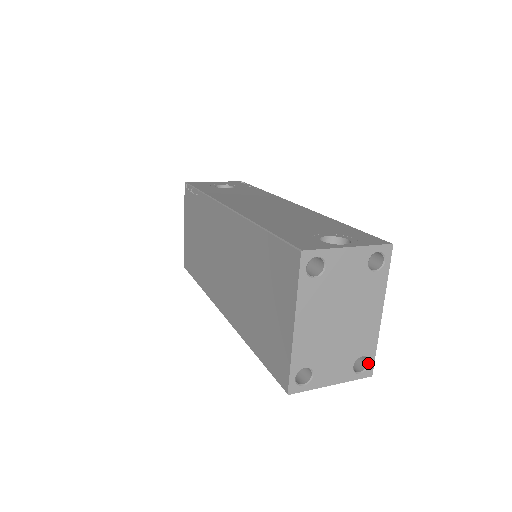
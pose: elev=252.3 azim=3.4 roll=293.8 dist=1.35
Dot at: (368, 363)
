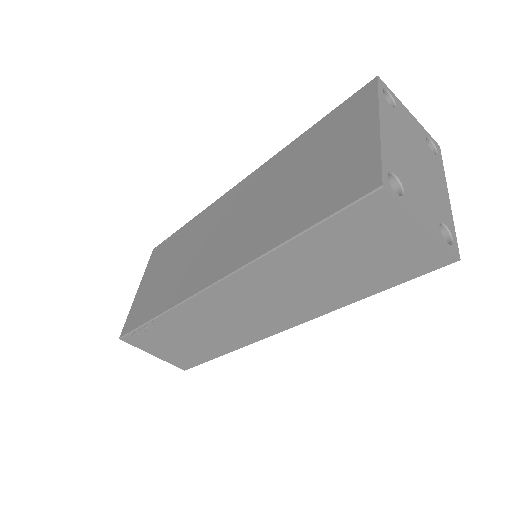
Dot at: (452, 240)
